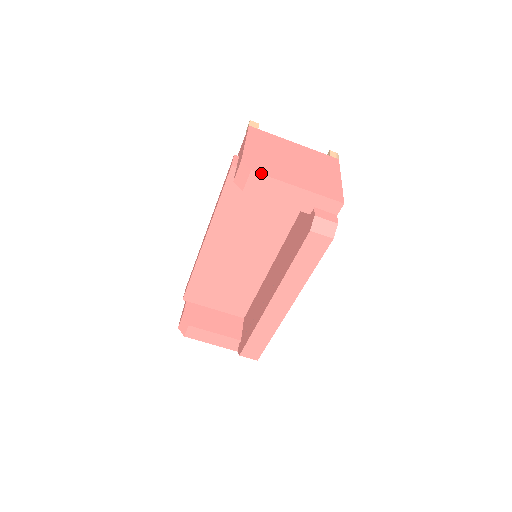
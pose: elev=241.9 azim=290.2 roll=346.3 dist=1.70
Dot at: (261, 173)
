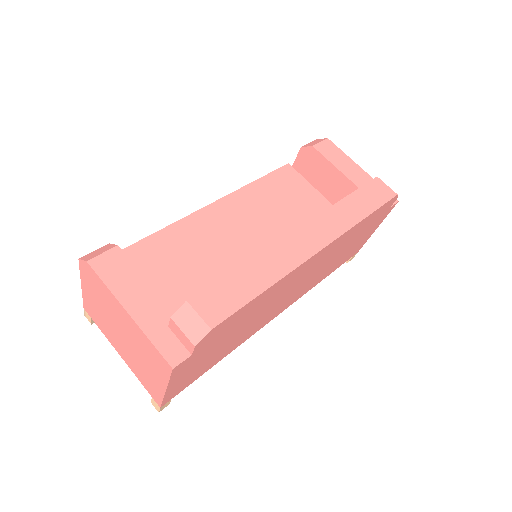
Dot at: (334, 145)
